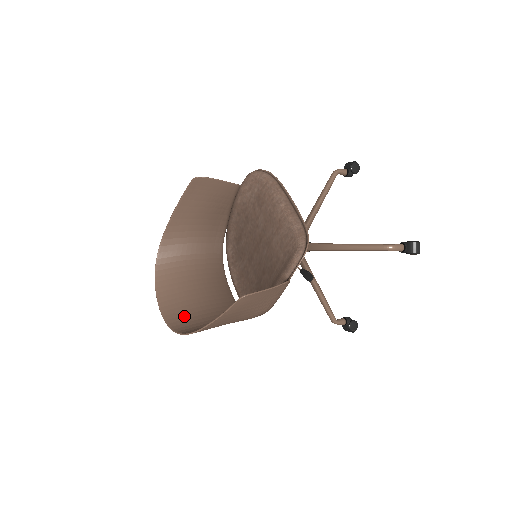
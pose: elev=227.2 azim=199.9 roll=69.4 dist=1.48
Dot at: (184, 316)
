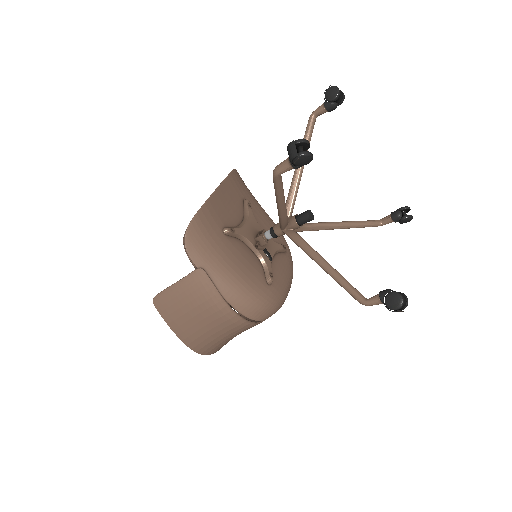
Dot at: occluded
